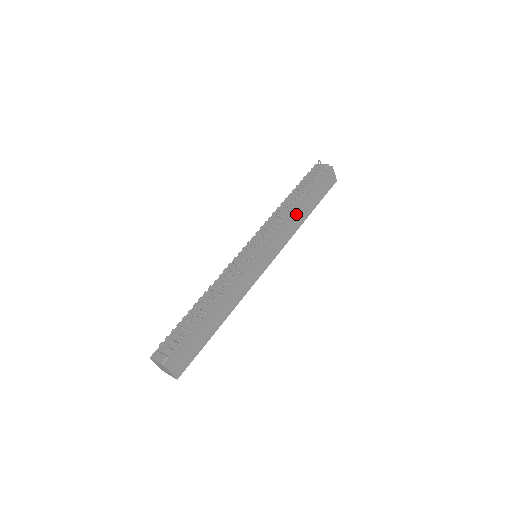
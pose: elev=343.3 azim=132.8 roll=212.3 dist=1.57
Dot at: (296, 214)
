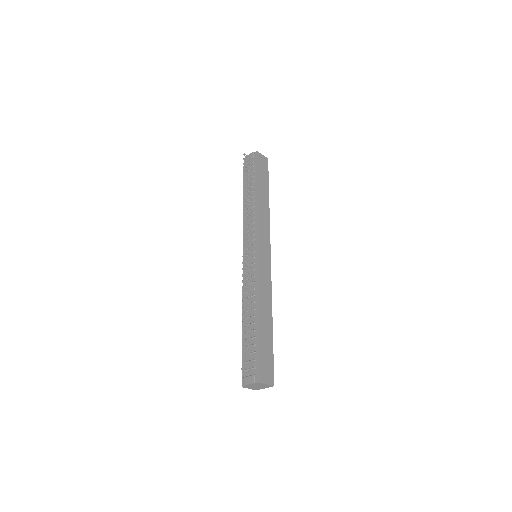
Dot at: (259, 204)
